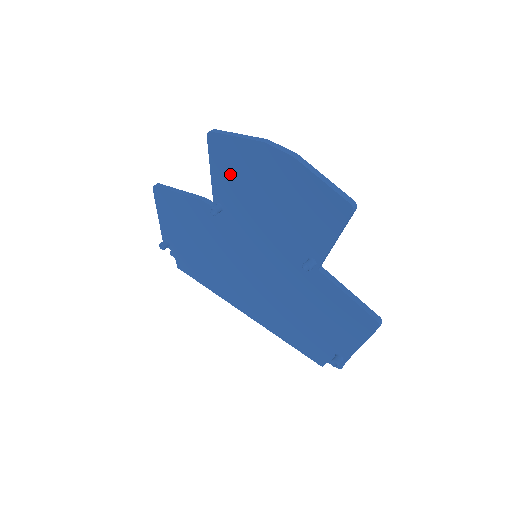
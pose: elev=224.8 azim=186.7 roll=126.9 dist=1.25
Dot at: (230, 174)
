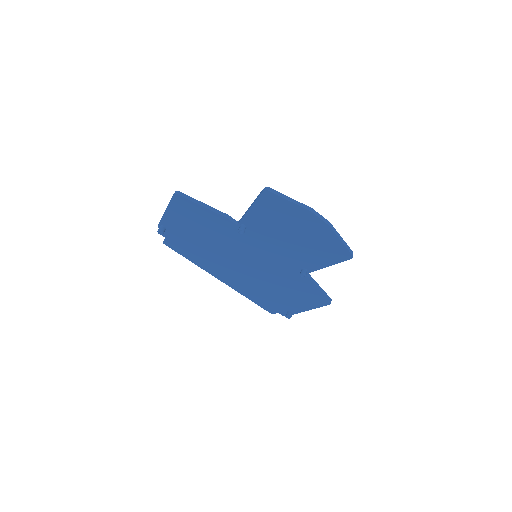
Dot at: (269, 215)
